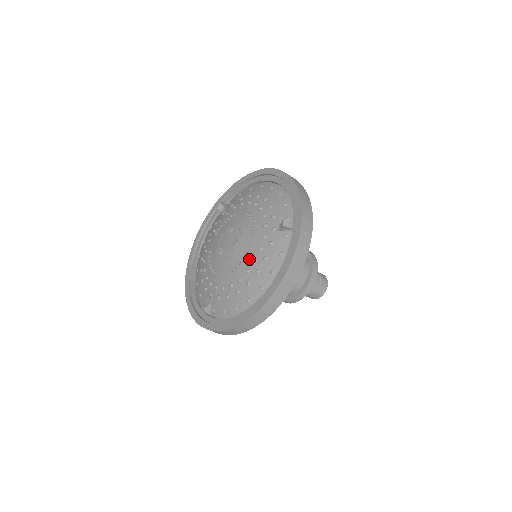
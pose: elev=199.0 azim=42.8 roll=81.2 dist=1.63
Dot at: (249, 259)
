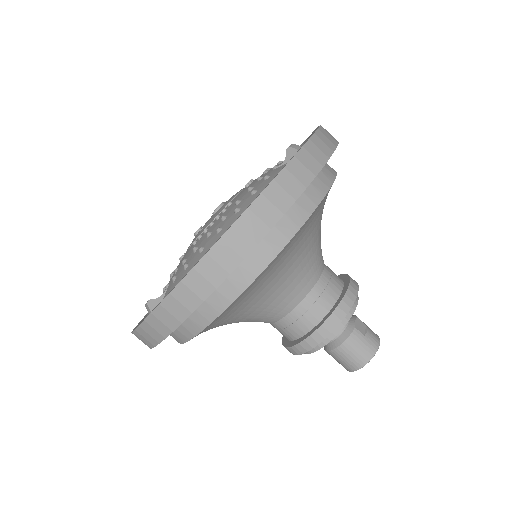
Dot at: (231, 206)
